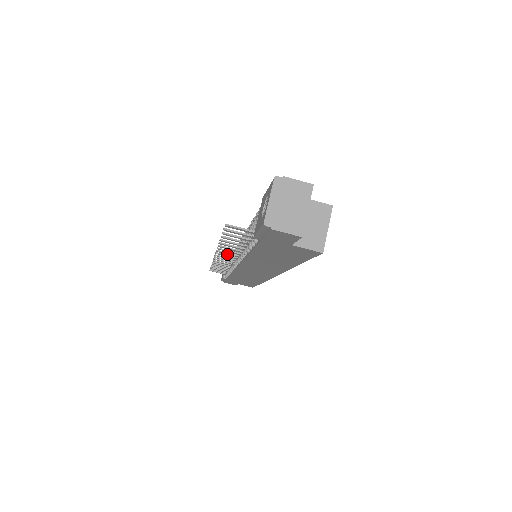
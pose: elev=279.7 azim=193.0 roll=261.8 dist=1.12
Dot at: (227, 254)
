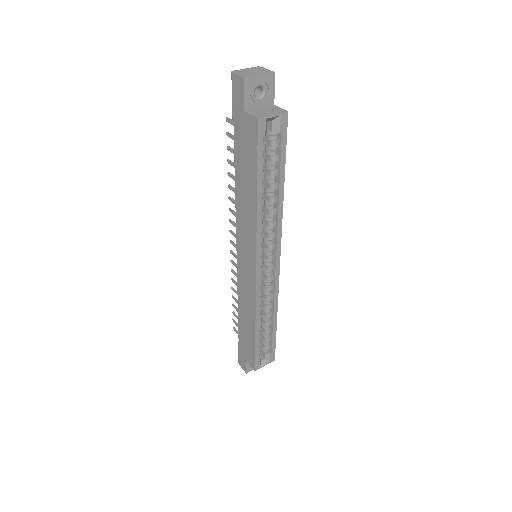
Dot at: (234, 226)
